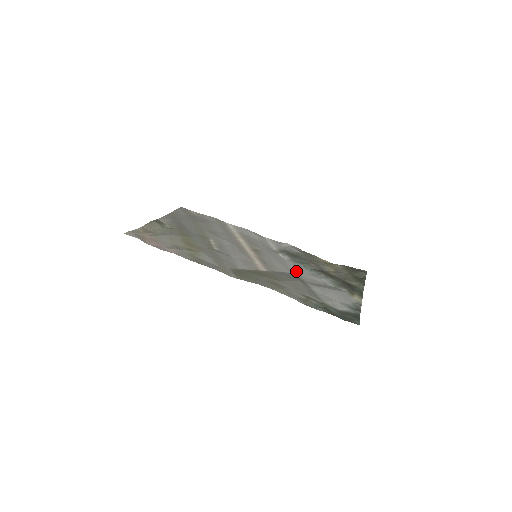
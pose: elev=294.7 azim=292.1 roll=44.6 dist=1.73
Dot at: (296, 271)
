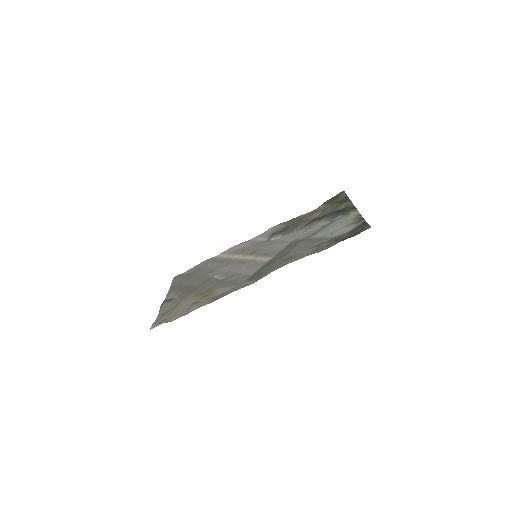
Dot at: (293, 238)
